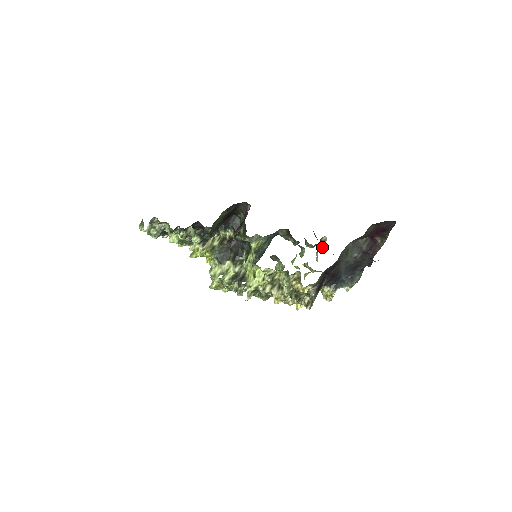
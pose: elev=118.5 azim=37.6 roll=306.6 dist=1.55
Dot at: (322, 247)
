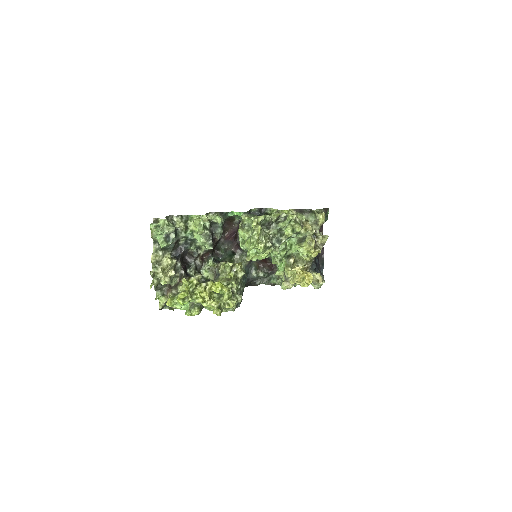
Dot at: occluded
